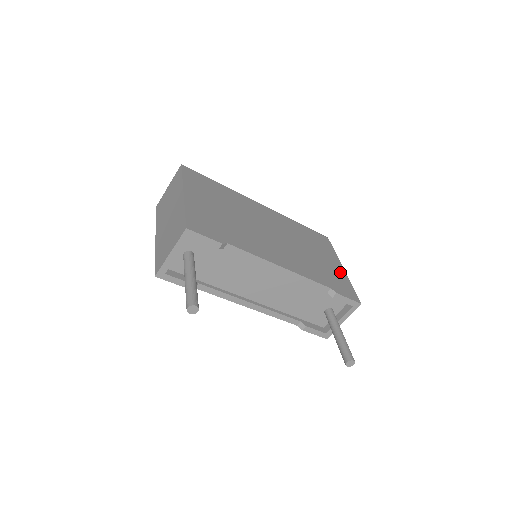
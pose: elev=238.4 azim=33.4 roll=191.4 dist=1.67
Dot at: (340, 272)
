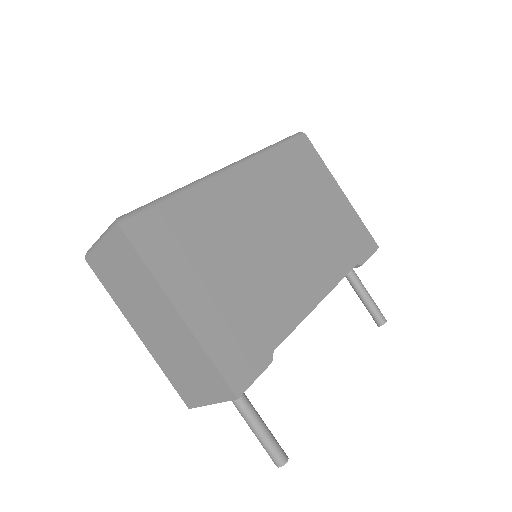
Dot at: (345, 208)
